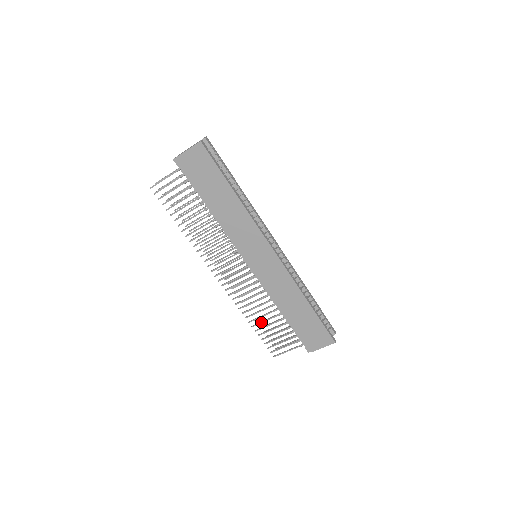
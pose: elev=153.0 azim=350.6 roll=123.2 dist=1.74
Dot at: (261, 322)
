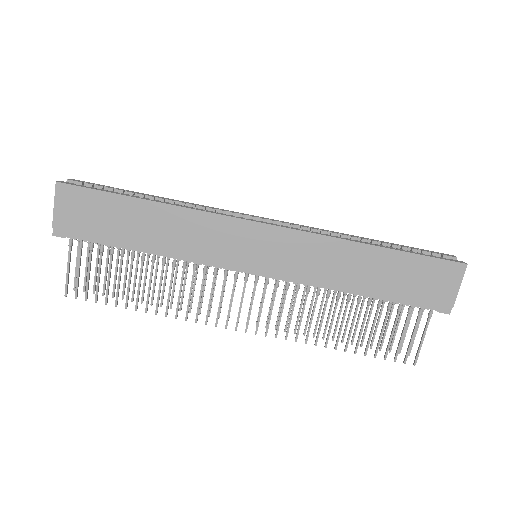
Dot at: (349, 333)
